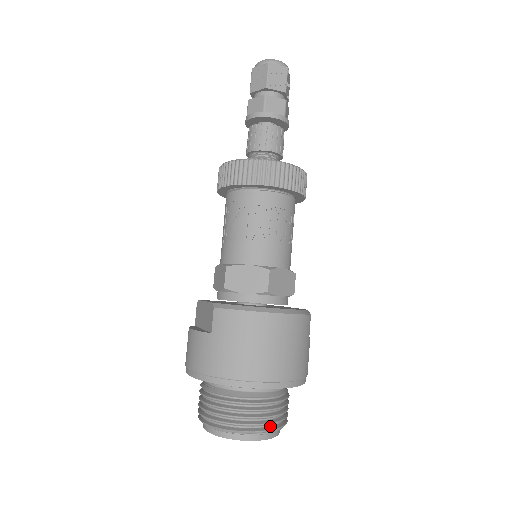
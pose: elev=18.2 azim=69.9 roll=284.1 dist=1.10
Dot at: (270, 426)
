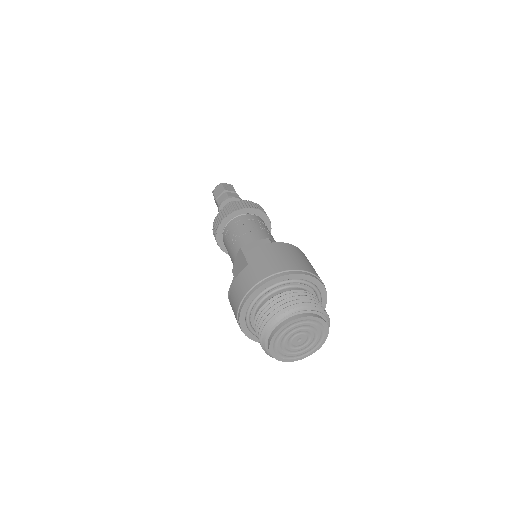
Dot at: (317, 309)
